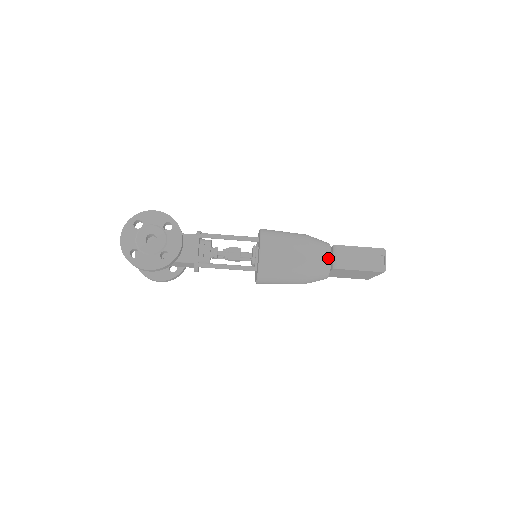
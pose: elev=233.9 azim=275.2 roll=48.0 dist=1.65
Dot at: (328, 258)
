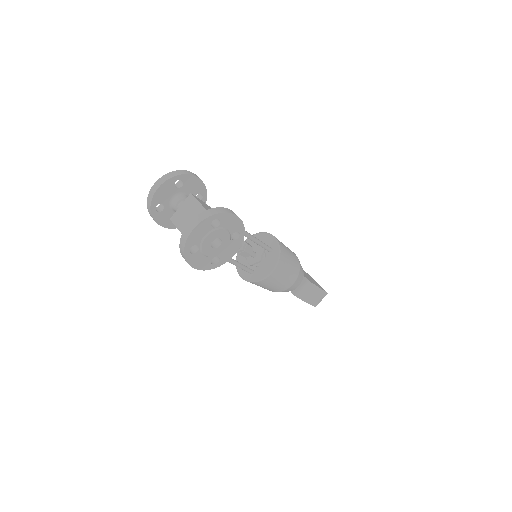
Dot at: (298, 286)
